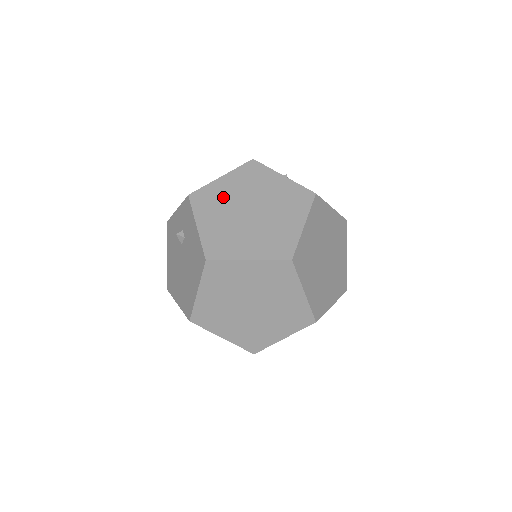
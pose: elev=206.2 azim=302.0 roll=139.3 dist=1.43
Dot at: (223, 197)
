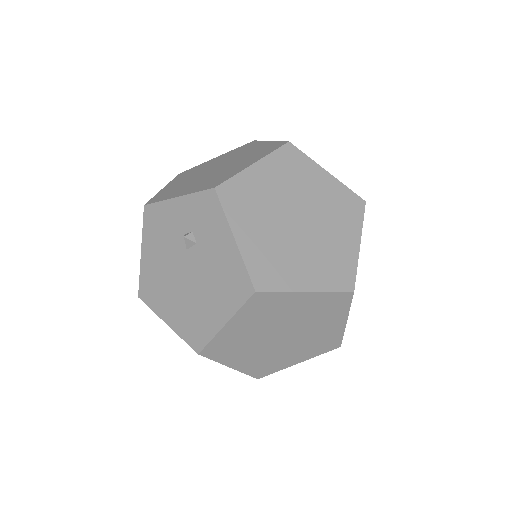
Dot at: (262, 196)
